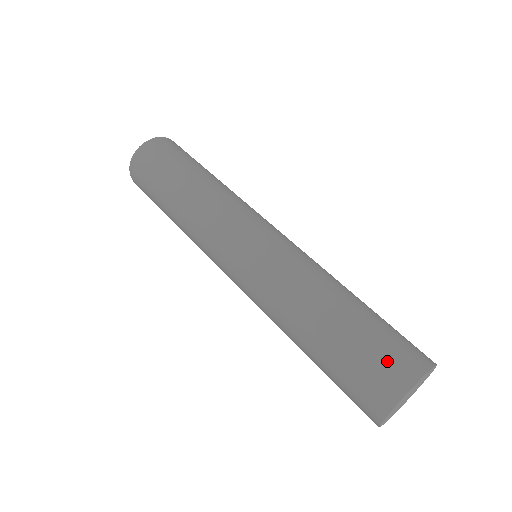
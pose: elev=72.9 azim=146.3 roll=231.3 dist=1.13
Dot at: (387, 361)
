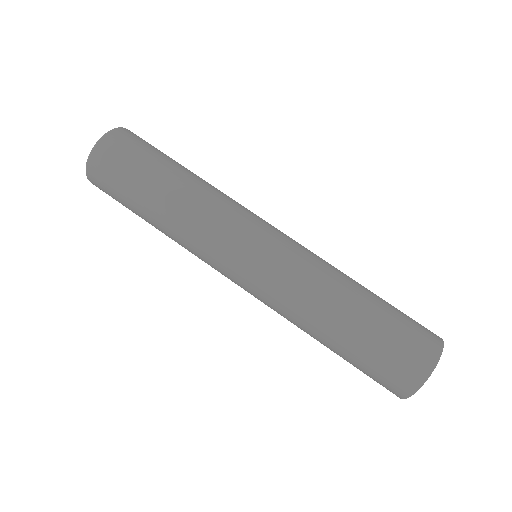
Dot at: (416, 338)
